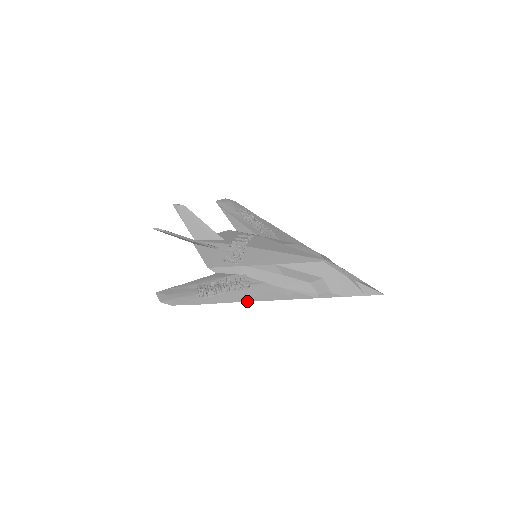
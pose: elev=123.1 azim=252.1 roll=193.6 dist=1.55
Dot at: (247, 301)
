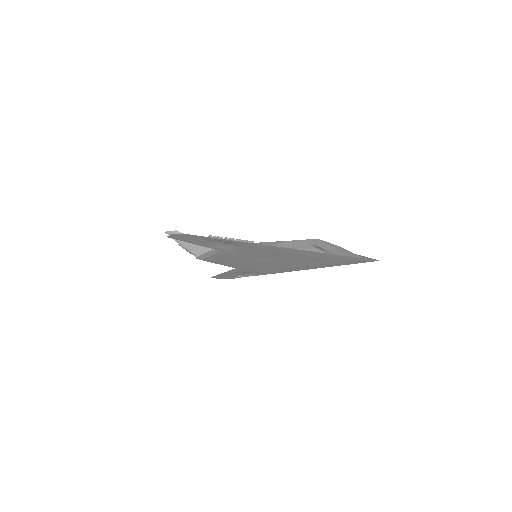
Dot at: (254, 243)
